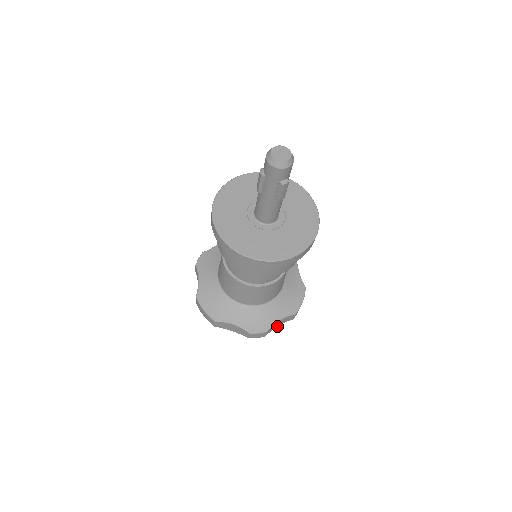
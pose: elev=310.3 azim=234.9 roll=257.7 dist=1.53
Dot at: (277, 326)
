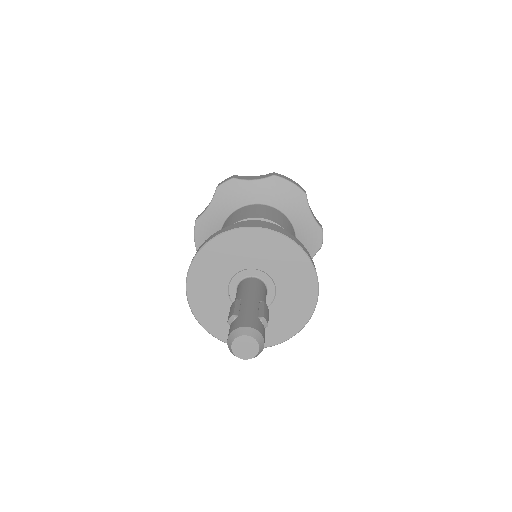
Dot at: occluded
